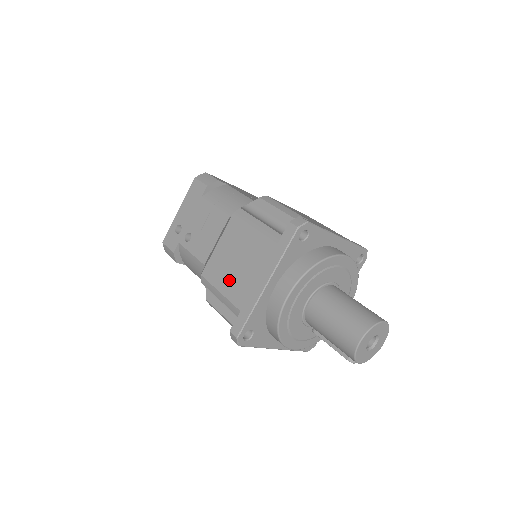
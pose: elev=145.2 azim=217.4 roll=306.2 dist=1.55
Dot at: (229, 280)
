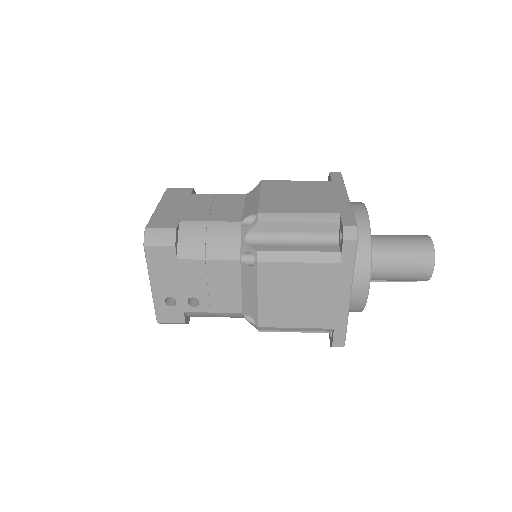
Dot at: (301, 315)
